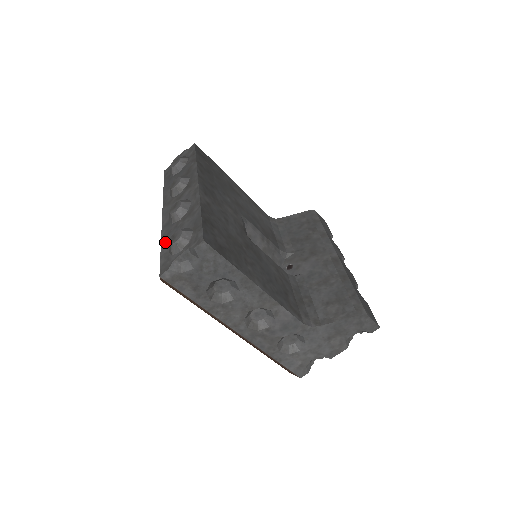
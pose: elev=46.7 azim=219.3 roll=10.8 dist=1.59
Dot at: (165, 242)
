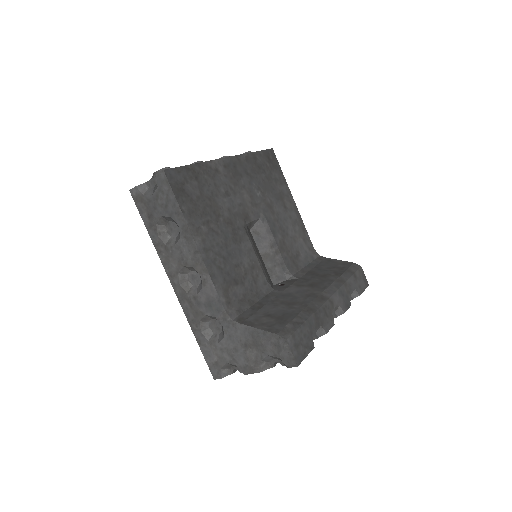
Dot at: occluded
